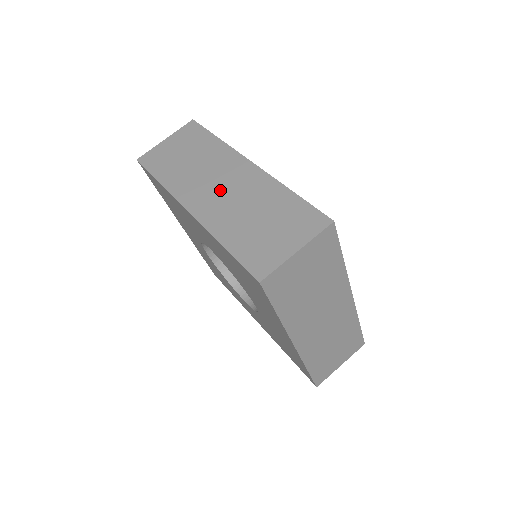
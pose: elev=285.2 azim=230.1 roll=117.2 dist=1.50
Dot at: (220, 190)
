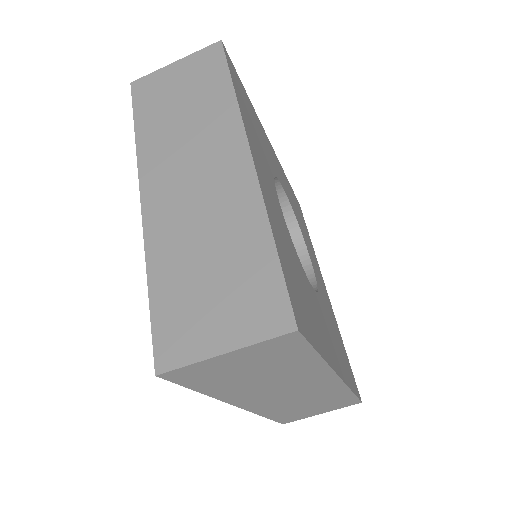
Dot at: (286, 396)
